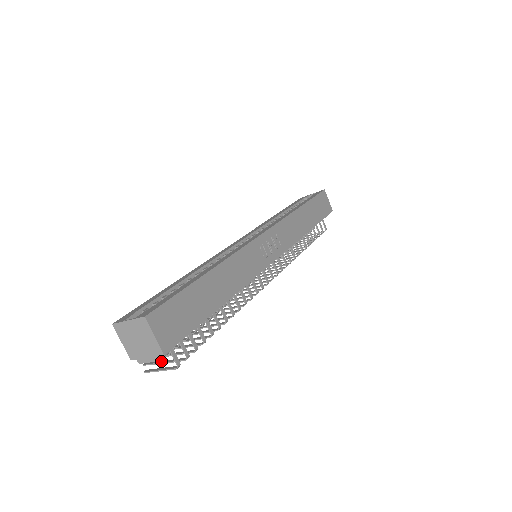
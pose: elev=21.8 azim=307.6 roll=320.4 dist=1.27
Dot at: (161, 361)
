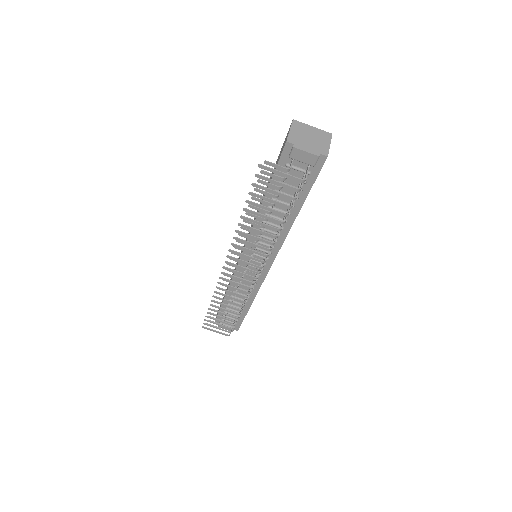
Dot at: (289, 169)
